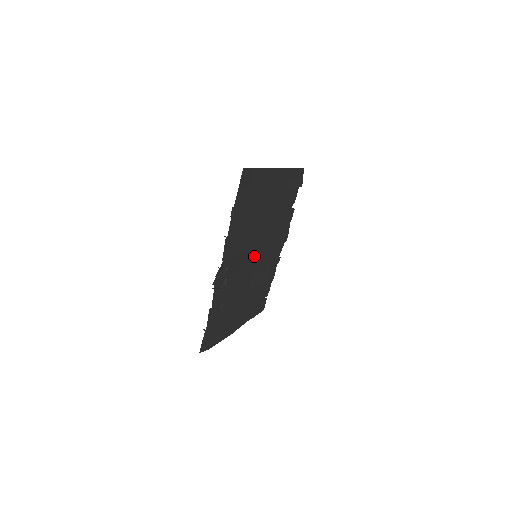
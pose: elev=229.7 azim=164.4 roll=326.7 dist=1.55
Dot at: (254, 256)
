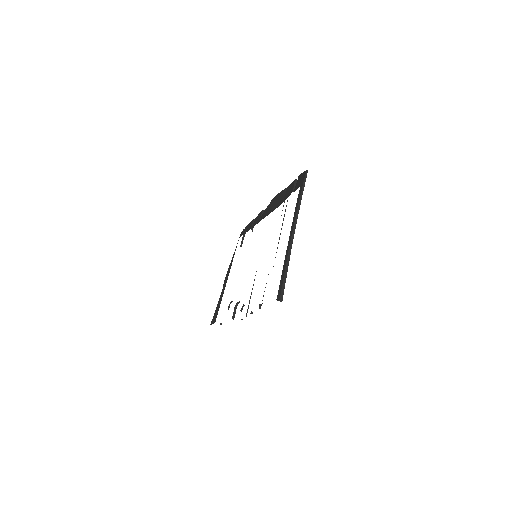
Dot at: occluded
